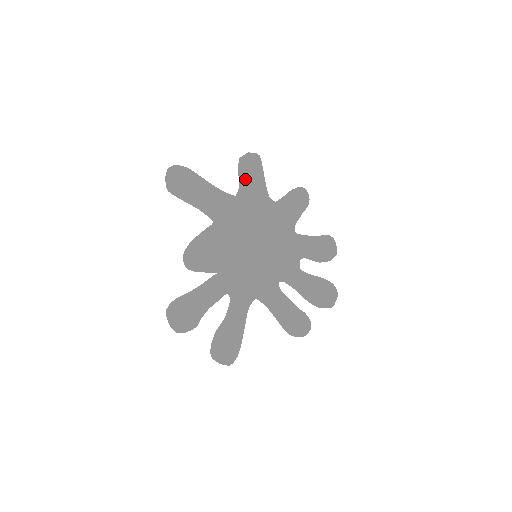
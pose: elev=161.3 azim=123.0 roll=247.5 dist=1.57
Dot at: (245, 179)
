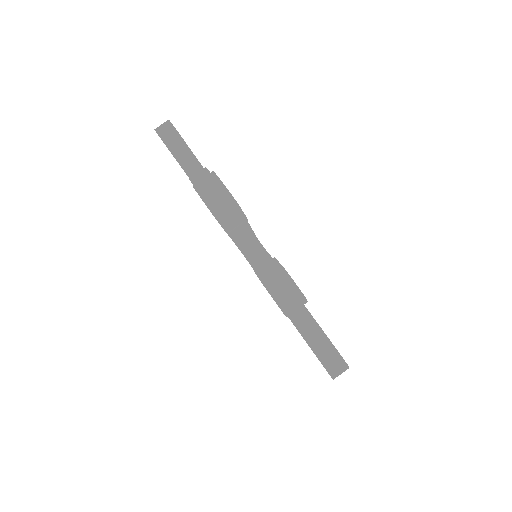
Dot at: occluded
